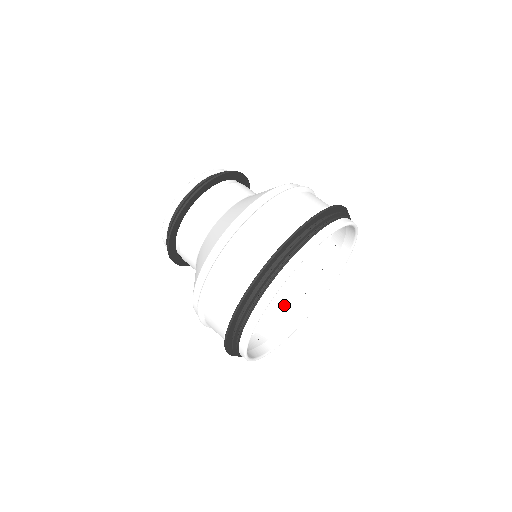
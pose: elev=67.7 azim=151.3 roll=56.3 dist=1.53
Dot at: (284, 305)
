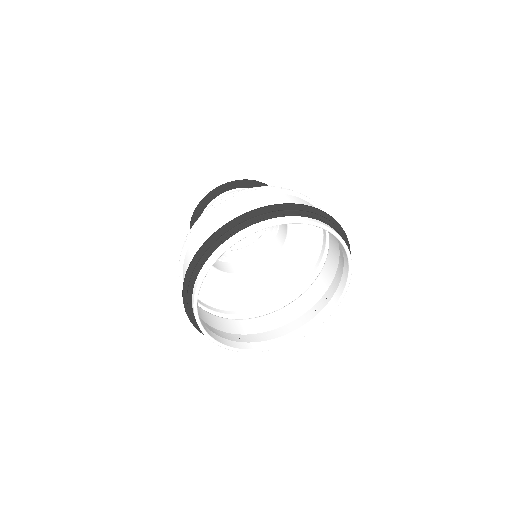
Dot at: (273, 328)
